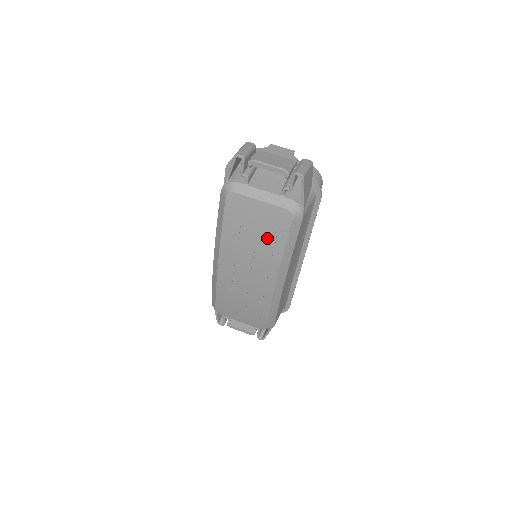
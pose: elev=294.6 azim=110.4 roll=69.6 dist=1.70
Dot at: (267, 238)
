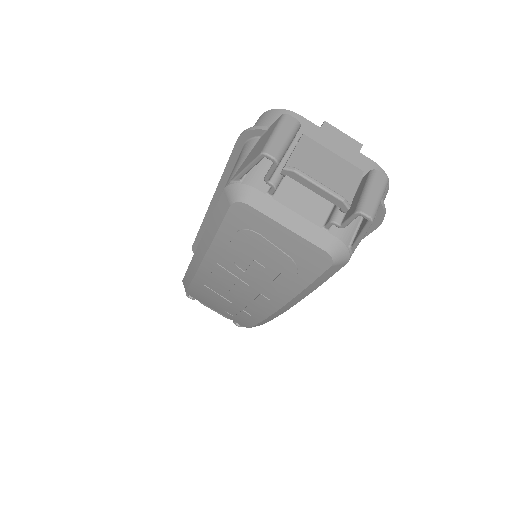
Dot at: (282, 271)
